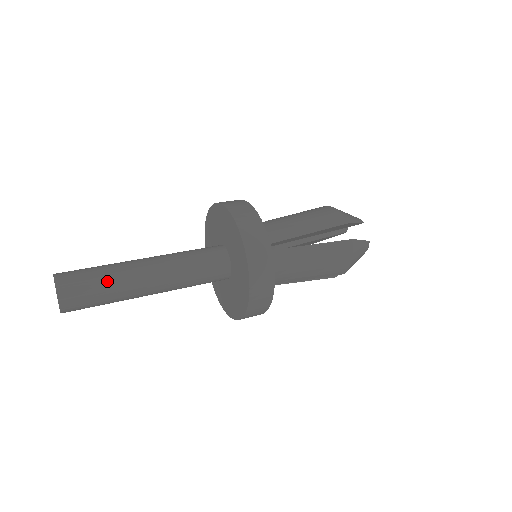
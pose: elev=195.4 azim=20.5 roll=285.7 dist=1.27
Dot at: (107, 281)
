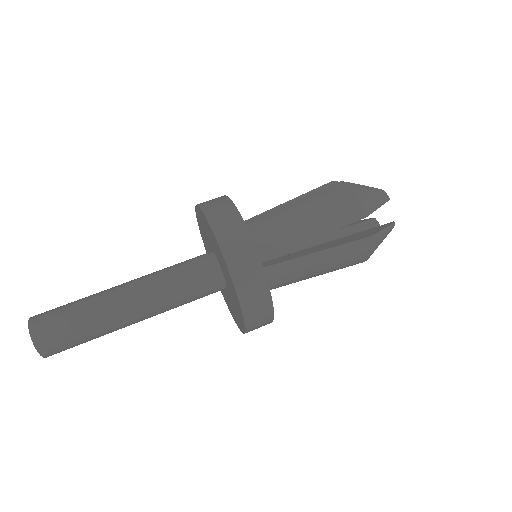
Dot at: (87, 326)
